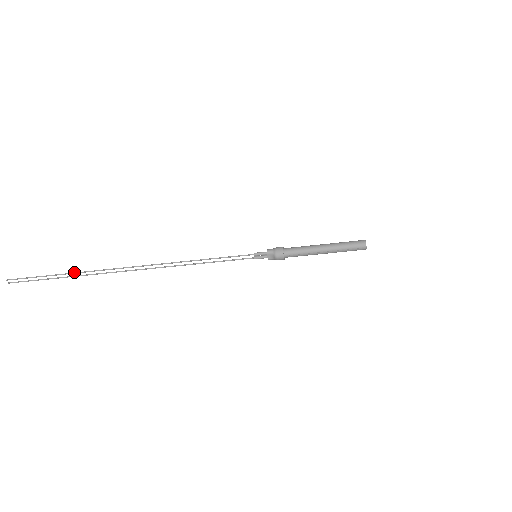
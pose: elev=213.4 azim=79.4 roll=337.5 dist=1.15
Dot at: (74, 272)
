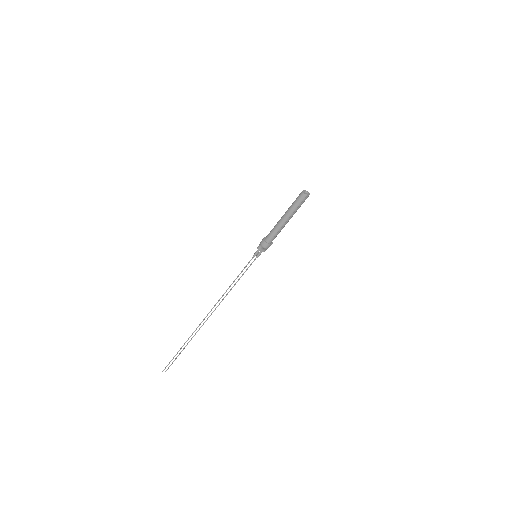
Dot at: (184, 343)
